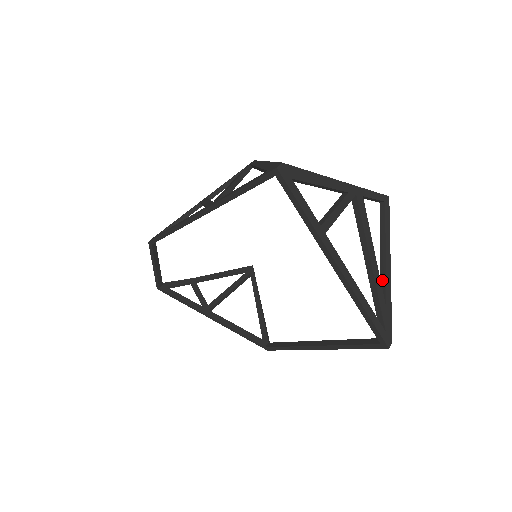
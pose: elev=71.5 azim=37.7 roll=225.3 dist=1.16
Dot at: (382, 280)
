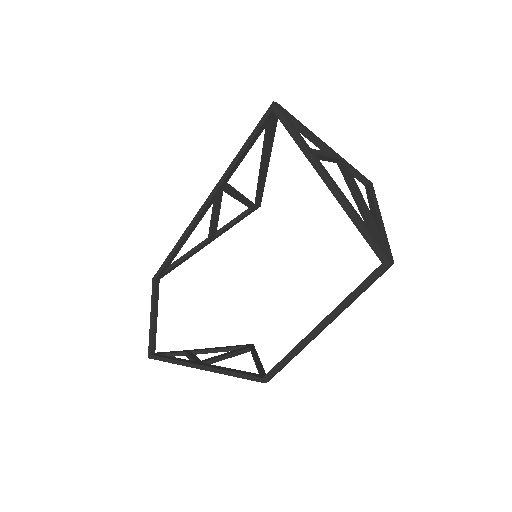
Dot at: occluded
